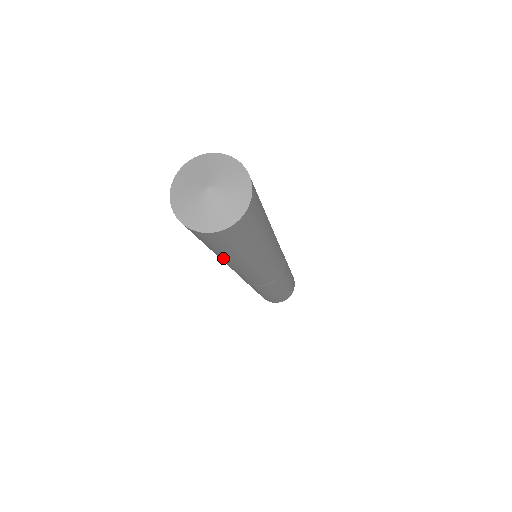
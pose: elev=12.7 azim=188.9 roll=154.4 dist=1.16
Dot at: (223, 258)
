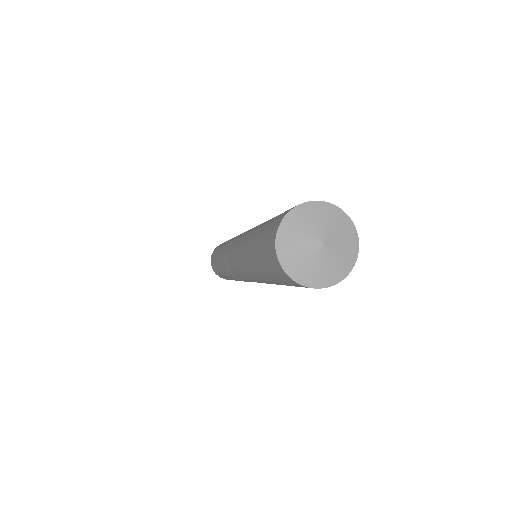
Dot at: (268, 281)
